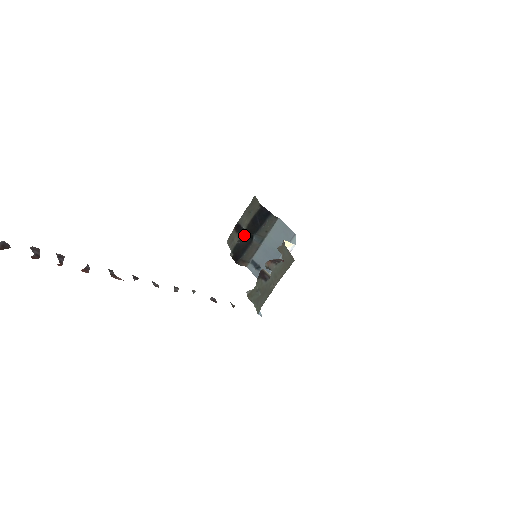
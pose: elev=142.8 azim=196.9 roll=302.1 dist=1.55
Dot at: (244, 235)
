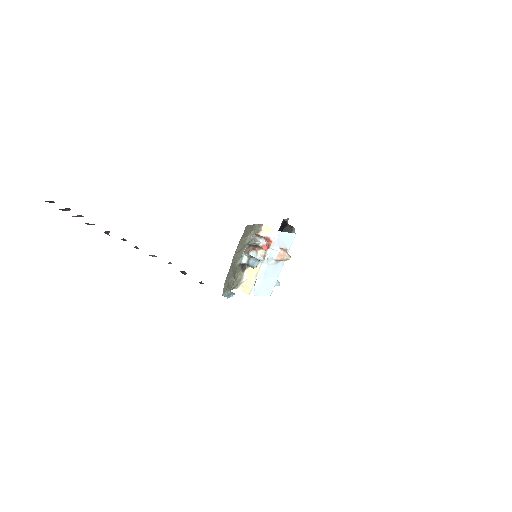
Dot at: occluded
